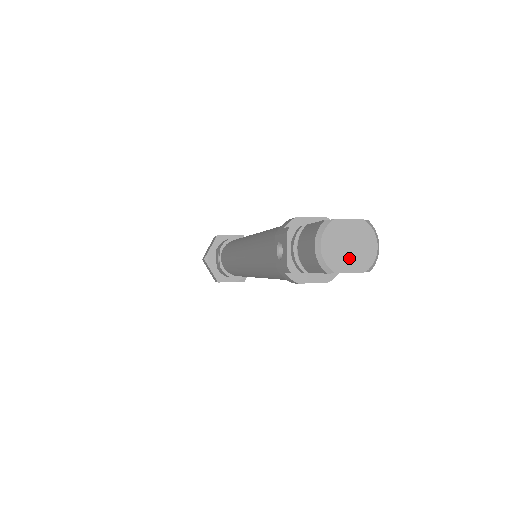
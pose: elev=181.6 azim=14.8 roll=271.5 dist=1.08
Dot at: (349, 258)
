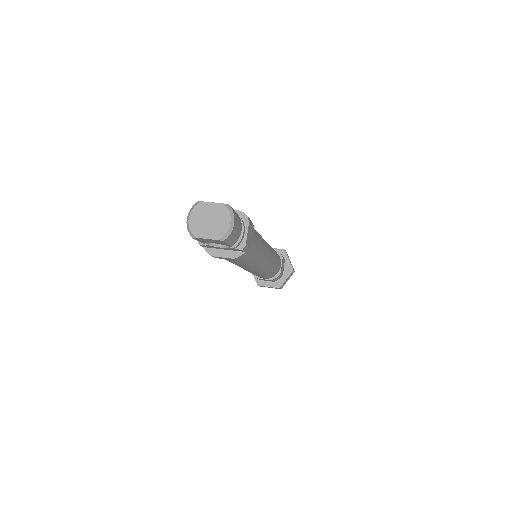
Dot at: (207, 229)
